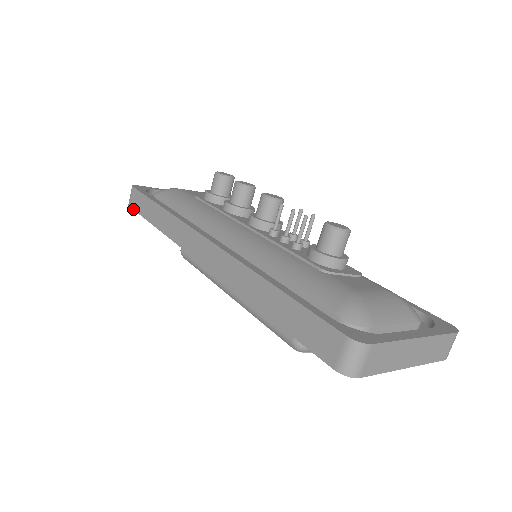
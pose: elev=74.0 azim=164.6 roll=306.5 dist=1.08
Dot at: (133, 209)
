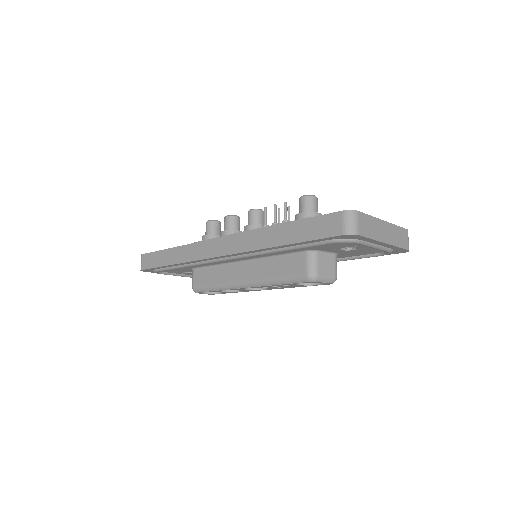
Dot at: (147, 269)
